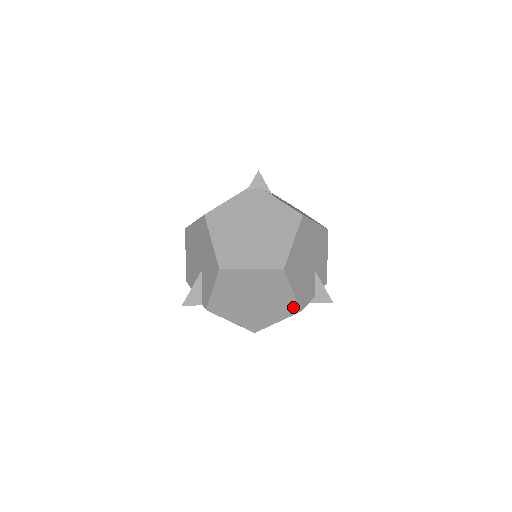
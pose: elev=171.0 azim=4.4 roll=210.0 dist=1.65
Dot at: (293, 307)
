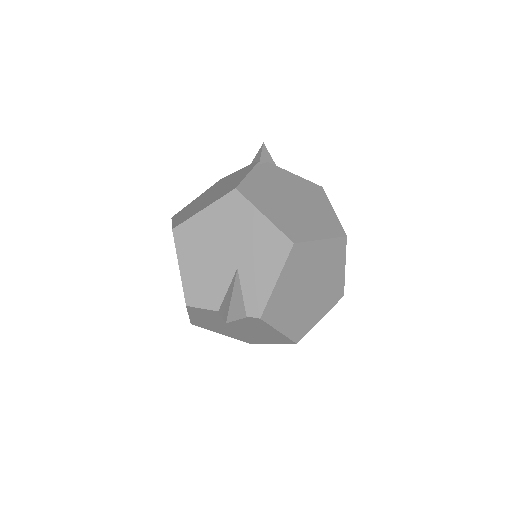
Dot at: (339, 291)
